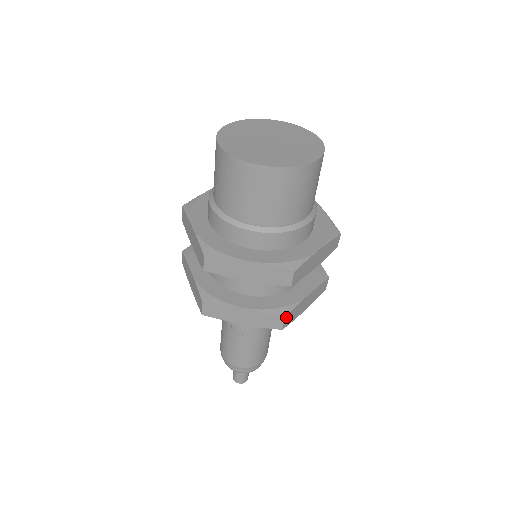
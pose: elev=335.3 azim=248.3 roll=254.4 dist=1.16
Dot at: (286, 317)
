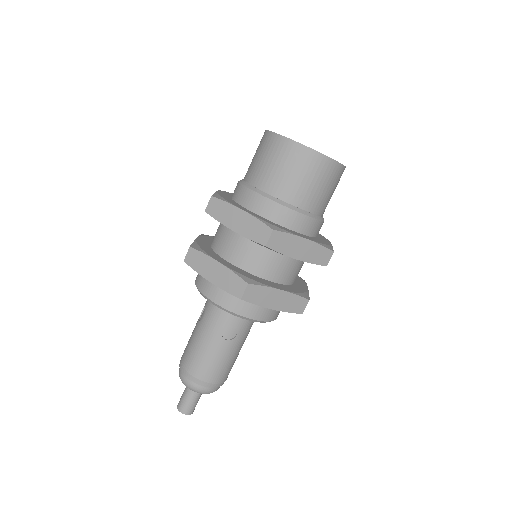
Dot at: (308, 300)
